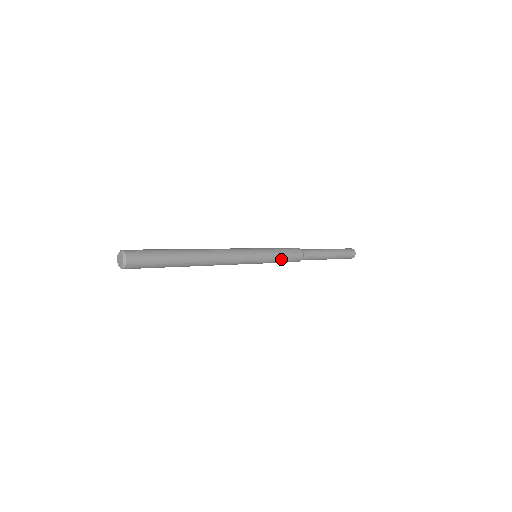
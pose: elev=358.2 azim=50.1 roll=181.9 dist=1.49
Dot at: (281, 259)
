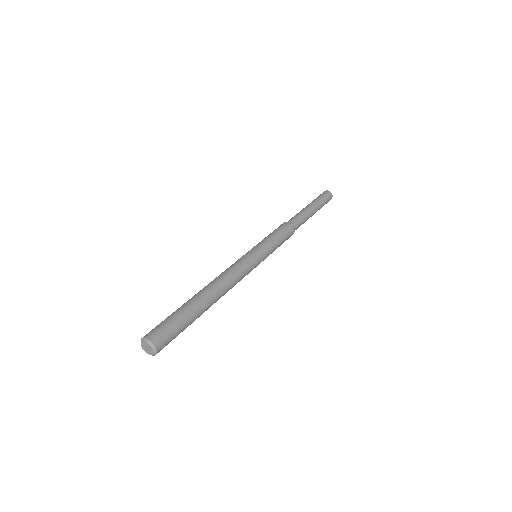
Dot at: occluded
